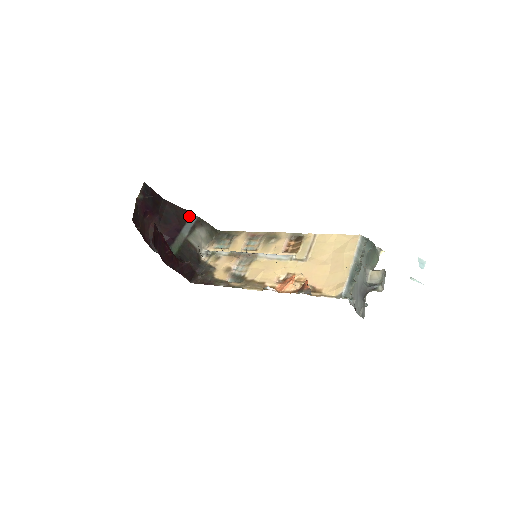
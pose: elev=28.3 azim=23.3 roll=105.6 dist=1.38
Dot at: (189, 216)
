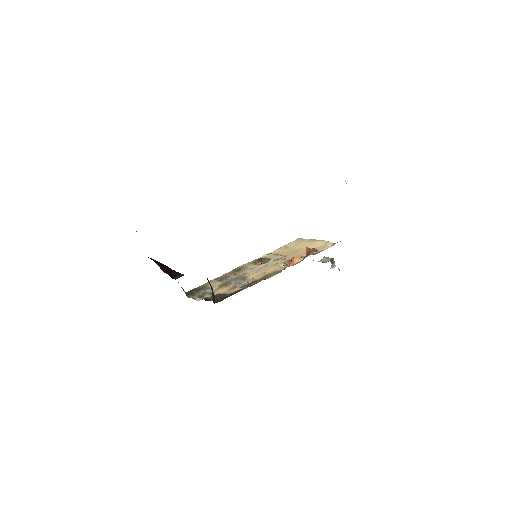
Dot at: occluded
